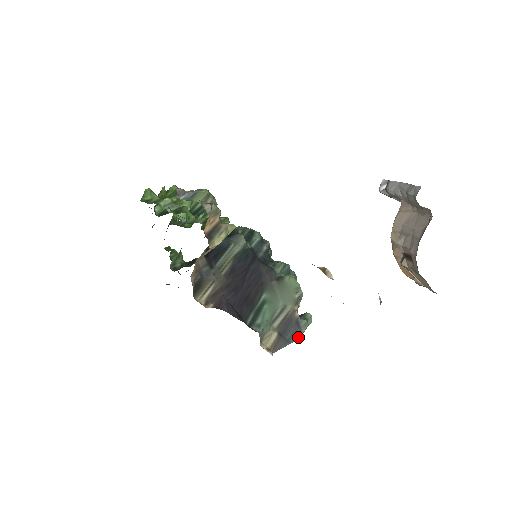
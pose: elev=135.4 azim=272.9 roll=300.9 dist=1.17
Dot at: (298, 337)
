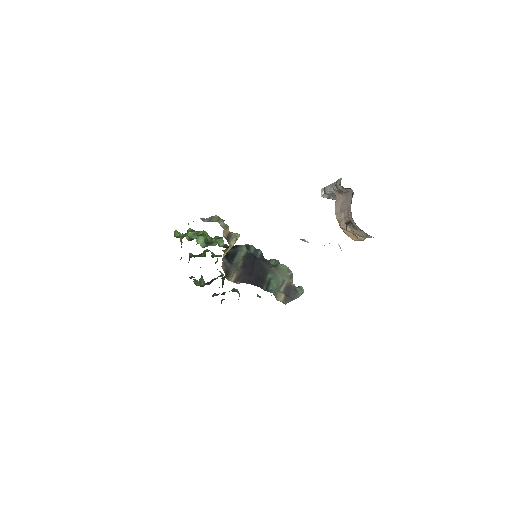
Dot at: (298, 297)
